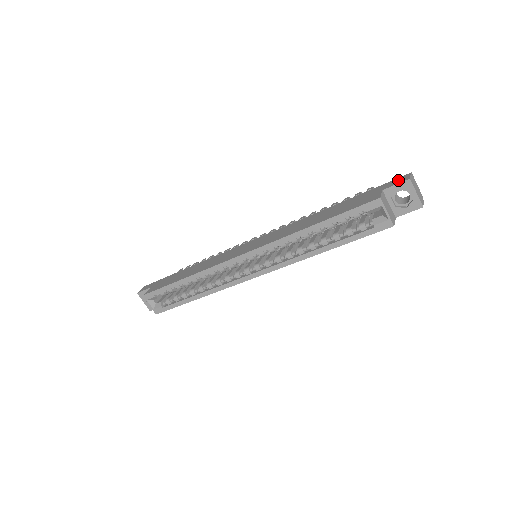
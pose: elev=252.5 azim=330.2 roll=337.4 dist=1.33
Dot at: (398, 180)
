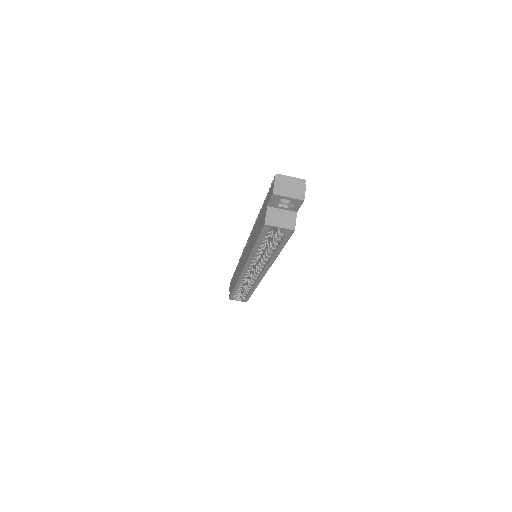
Dot at: (271, 191)
